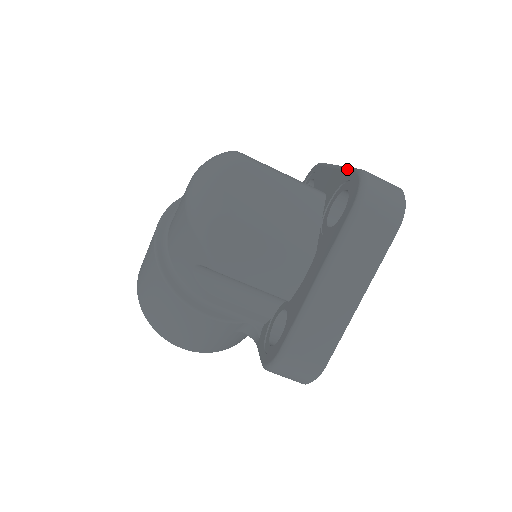
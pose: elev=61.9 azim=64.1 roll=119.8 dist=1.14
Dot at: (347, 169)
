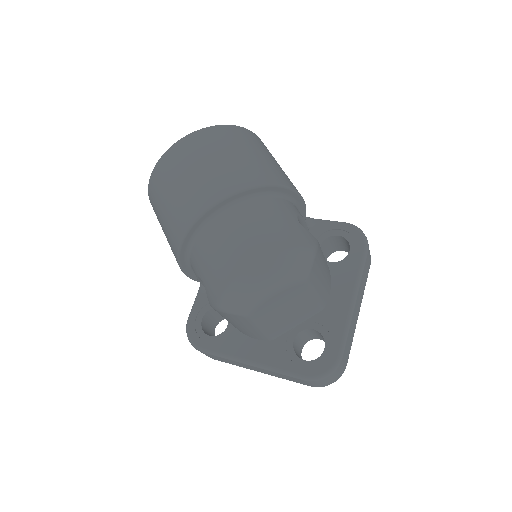
Dot at: (344, 333)
